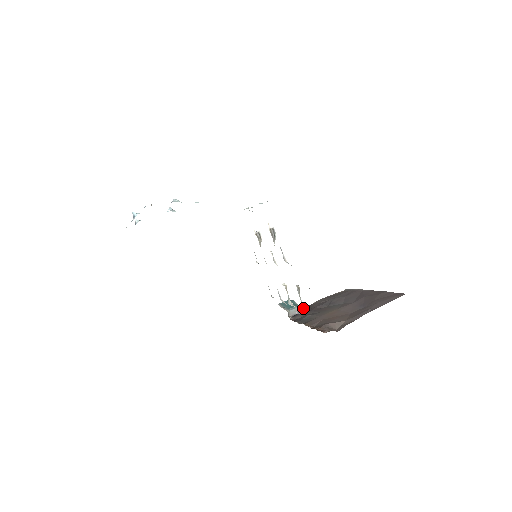
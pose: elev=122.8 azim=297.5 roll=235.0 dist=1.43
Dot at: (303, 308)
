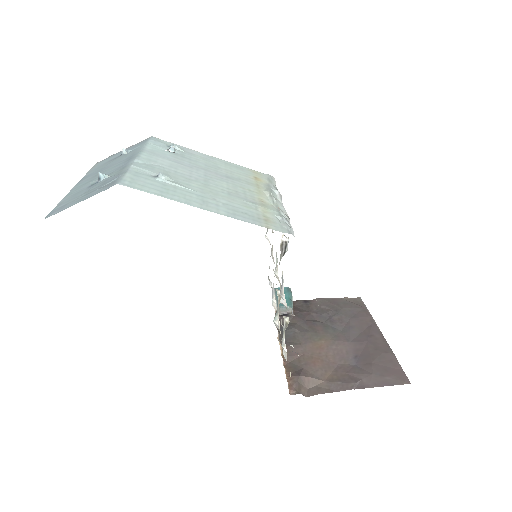
Dot at: (300, 302)
